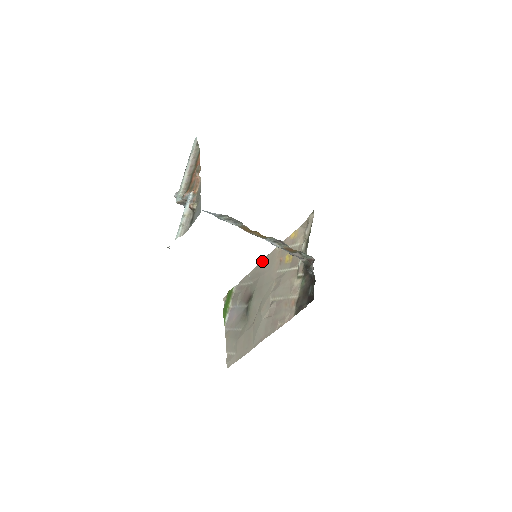
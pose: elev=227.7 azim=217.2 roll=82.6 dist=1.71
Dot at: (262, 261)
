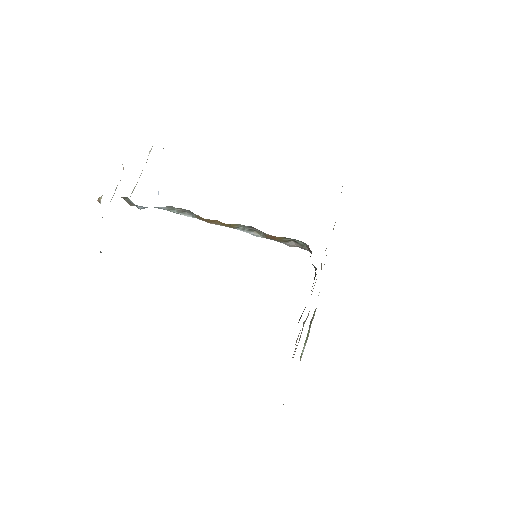
Dot at: occluded
